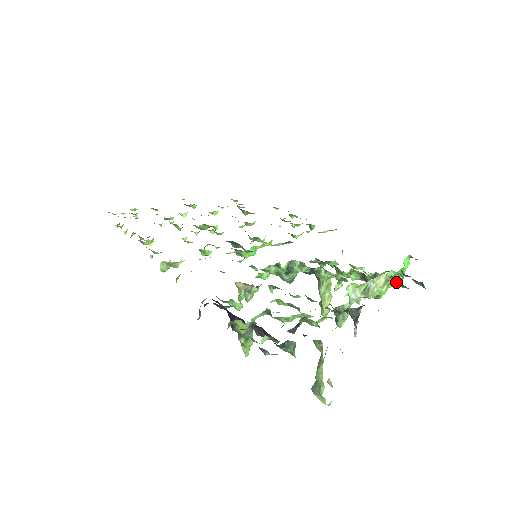
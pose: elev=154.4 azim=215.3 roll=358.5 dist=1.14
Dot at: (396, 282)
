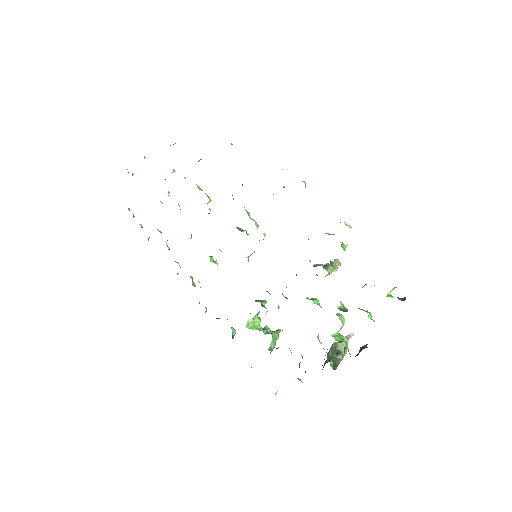
Dot at: occluded
